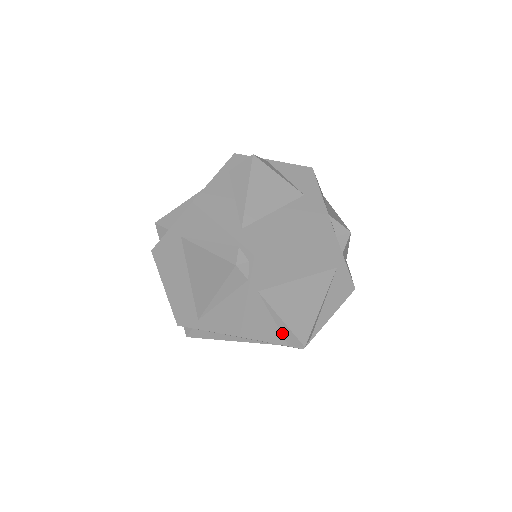
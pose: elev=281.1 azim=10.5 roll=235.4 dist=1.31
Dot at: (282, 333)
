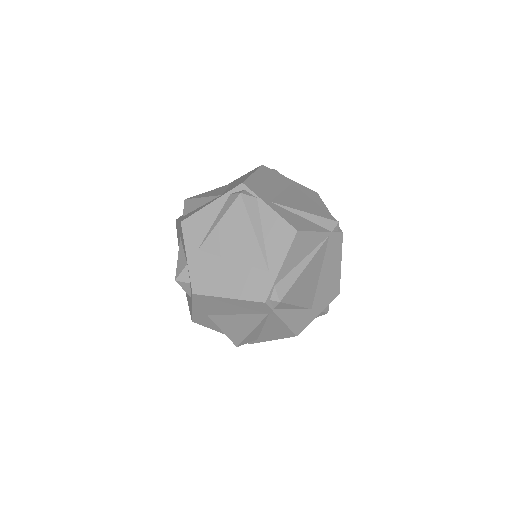
Dot at: (317, 224)
